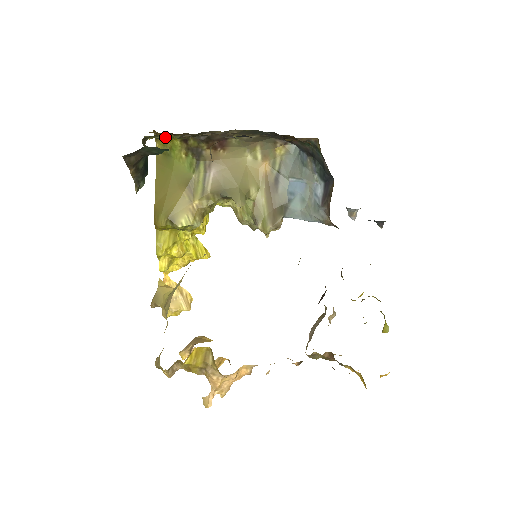
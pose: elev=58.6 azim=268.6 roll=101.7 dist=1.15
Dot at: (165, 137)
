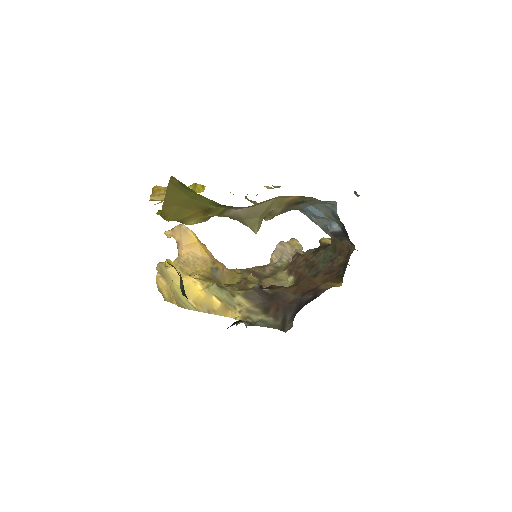
Dot at: occluded
